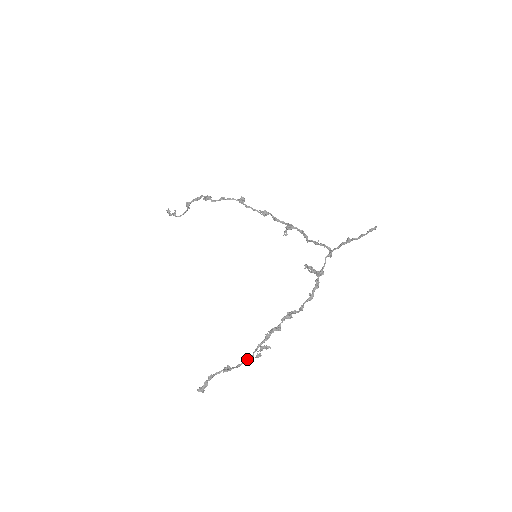
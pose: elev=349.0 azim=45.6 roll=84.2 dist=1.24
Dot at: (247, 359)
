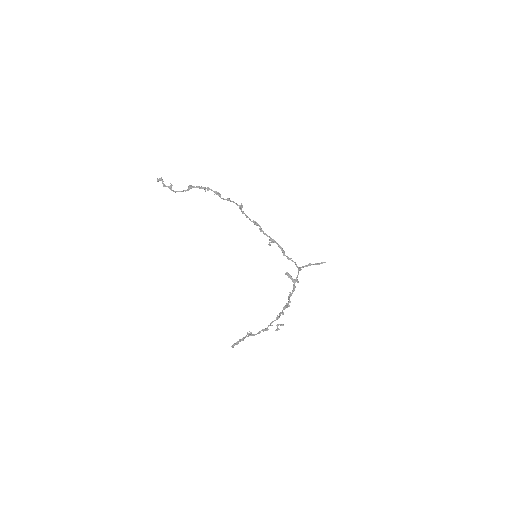
Dot at: (265, 330)
